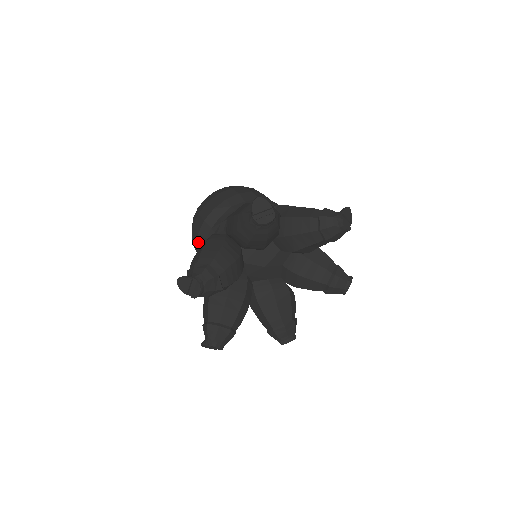
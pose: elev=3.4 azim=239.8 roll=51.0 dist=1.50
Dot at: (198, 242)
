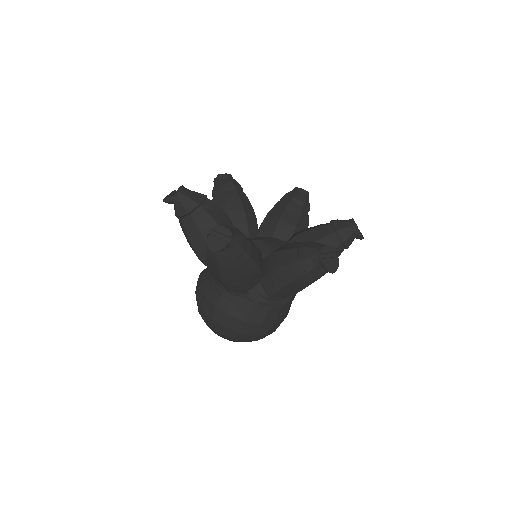
Dot at: (200, 283)
